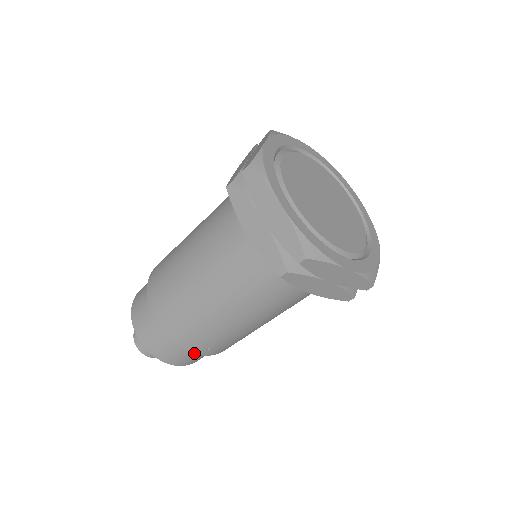
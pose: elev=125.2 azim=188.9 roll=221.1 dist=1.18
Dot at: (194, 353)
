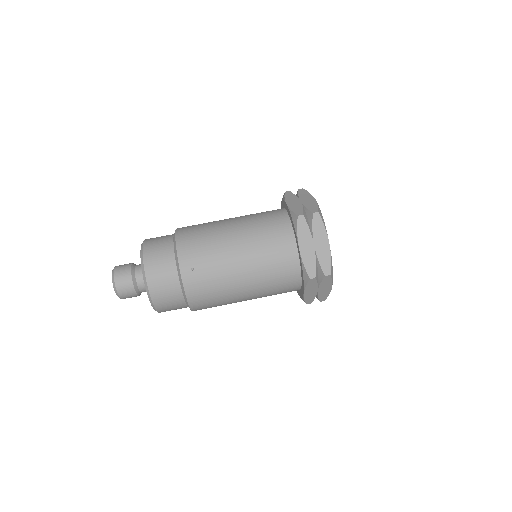
Dot at: (179, 266)
